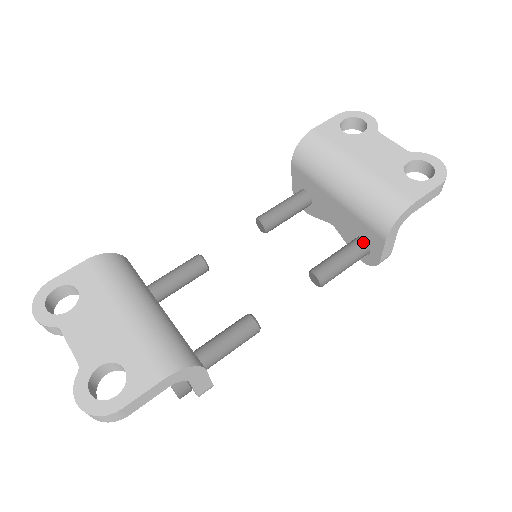
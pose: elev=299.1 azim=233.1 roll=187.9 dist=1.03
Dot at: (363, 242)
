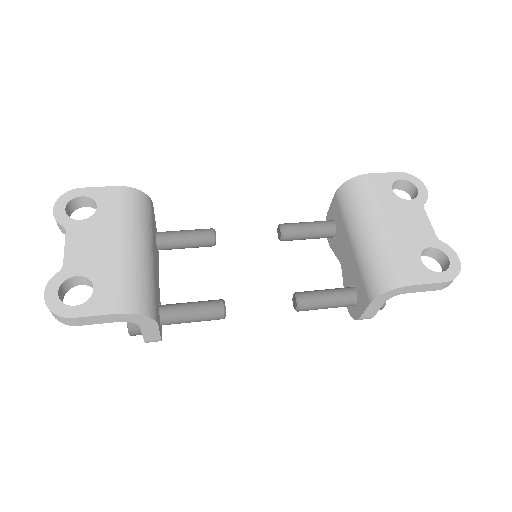
Dot at: (354, 294)
